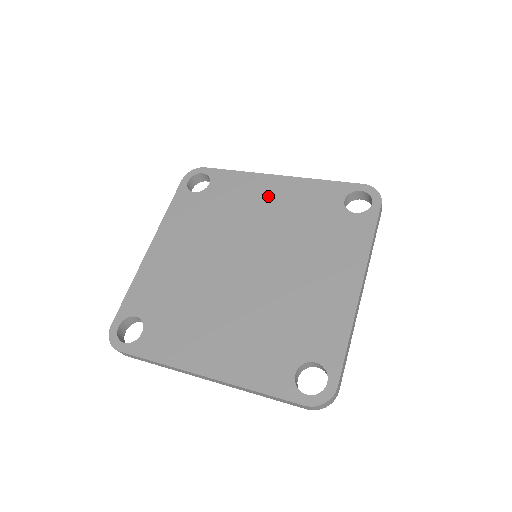
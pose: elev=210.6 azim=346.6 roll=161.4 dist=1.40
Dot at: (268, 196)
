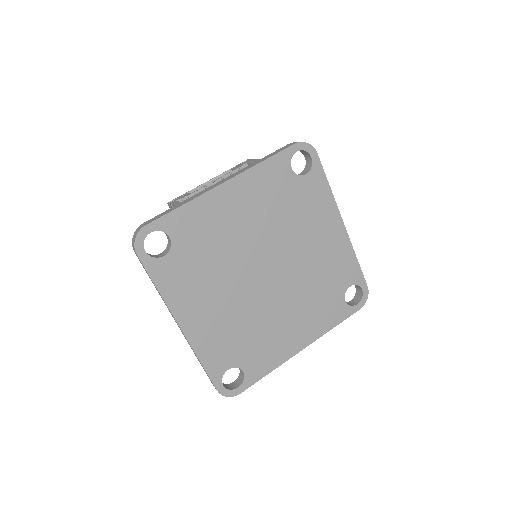
Dot at: (233, 209)
